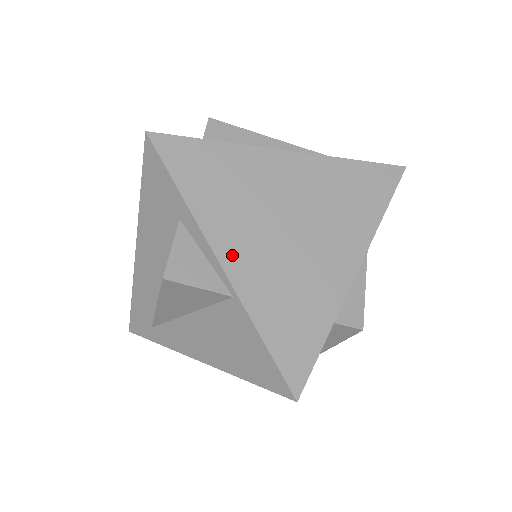
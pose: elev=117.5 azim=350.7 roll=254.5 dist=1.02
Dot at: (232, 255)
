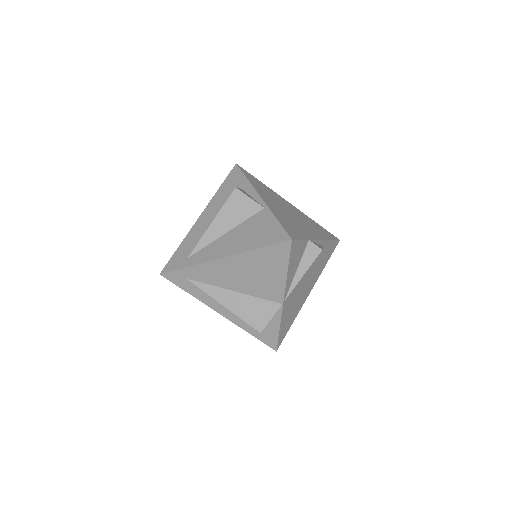
Dot at: (266, 200)
